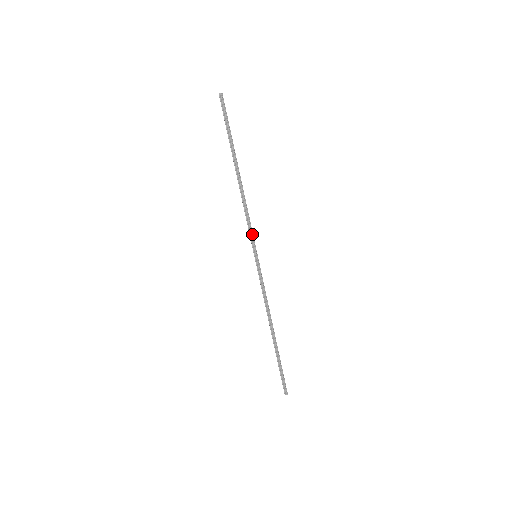
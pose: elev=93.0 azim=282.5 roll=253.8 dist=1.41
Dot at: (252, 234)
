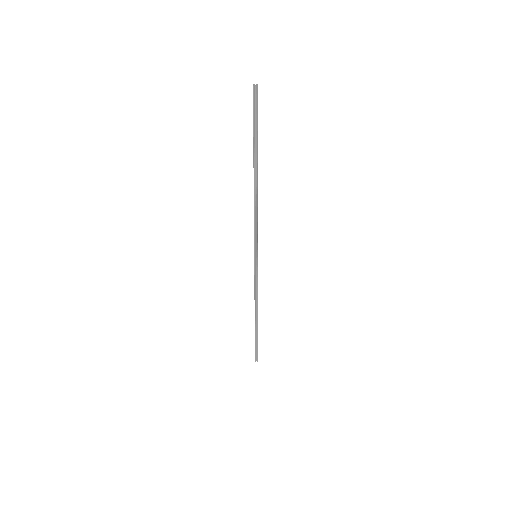
Dot at: (257, 238)
